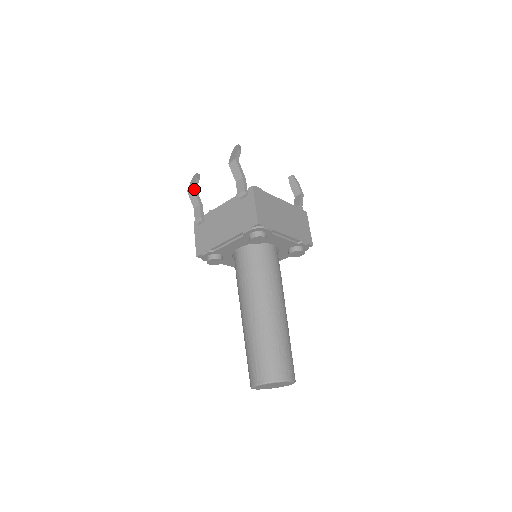
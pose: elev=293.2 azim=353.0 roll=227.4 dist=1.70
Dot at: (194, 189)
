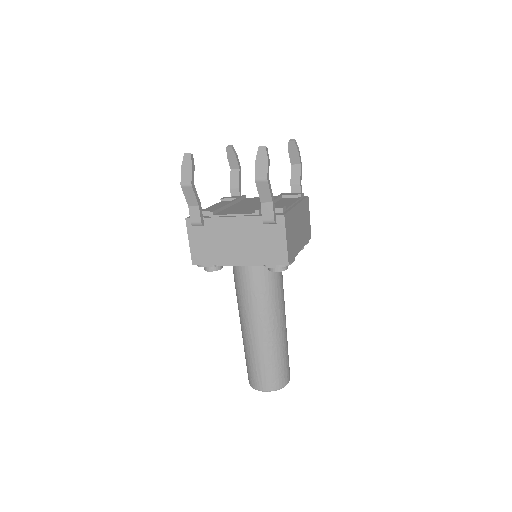
Dot at: (192, 186)
